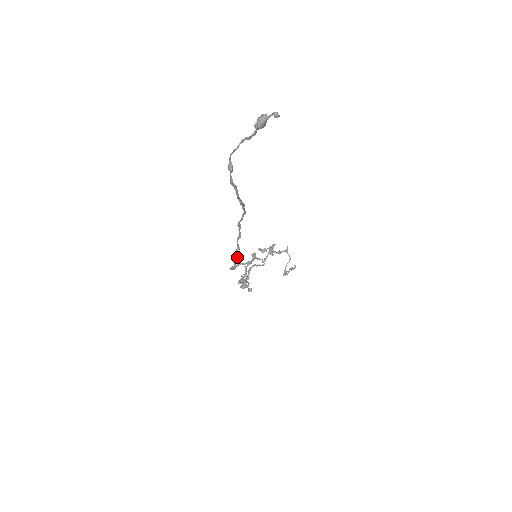
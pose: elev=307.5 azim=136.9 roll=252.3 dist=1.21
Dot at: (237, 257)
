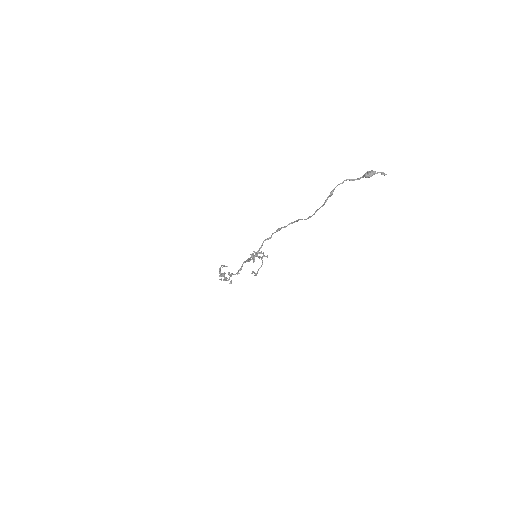
Dot at: occluded
